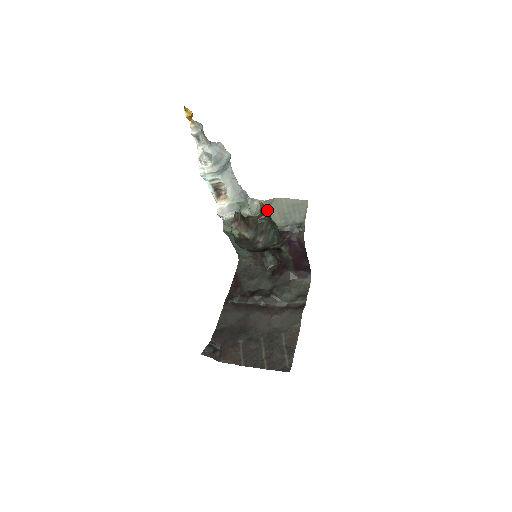
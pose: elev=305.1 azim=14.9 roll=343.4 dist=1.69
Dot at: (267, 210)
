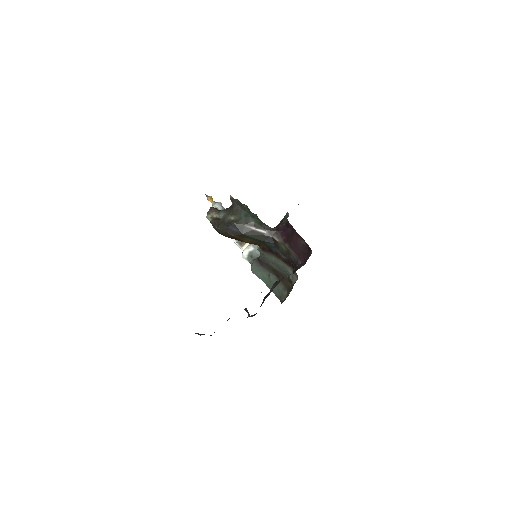
Dot at: (238, 200)
